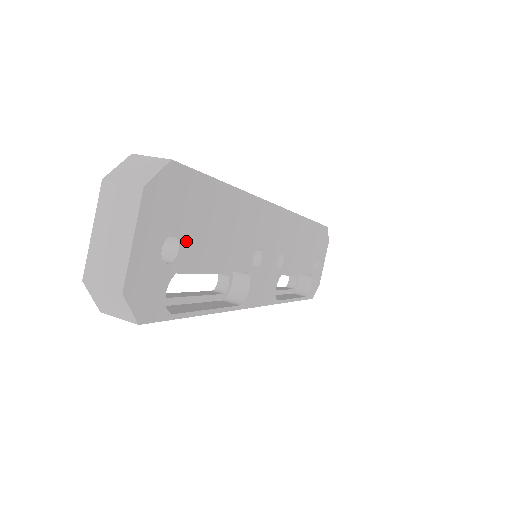
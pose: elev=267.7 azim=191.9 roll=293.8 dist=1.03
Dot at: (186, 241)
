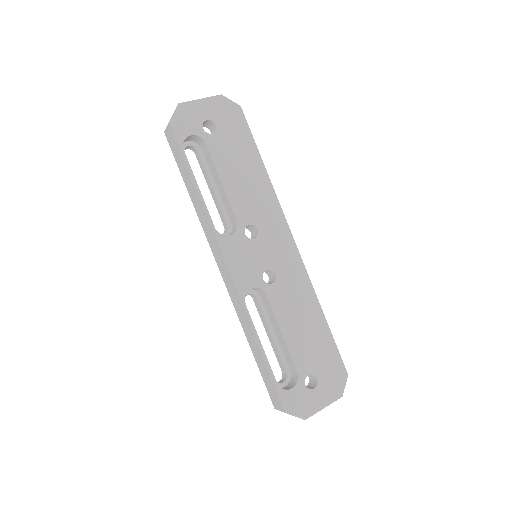
Dot at: (219, 138)
